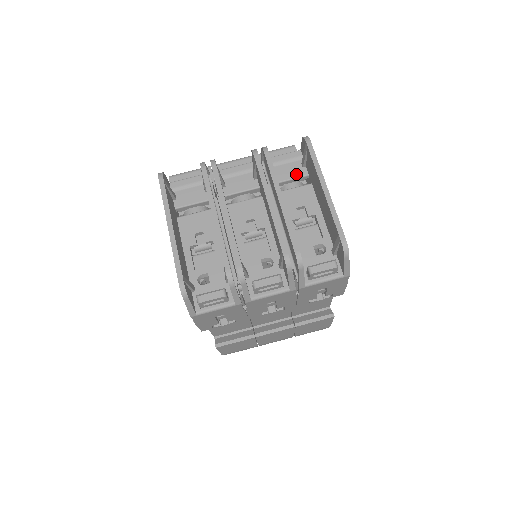
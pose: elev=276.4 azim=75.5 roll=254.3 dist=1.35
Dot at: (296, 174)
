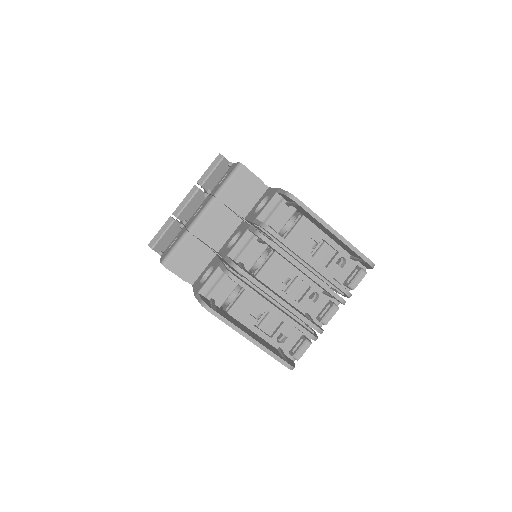
Dot at: (287, 216)
